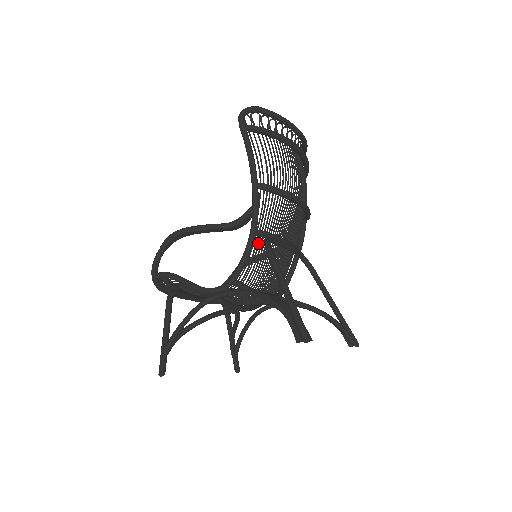
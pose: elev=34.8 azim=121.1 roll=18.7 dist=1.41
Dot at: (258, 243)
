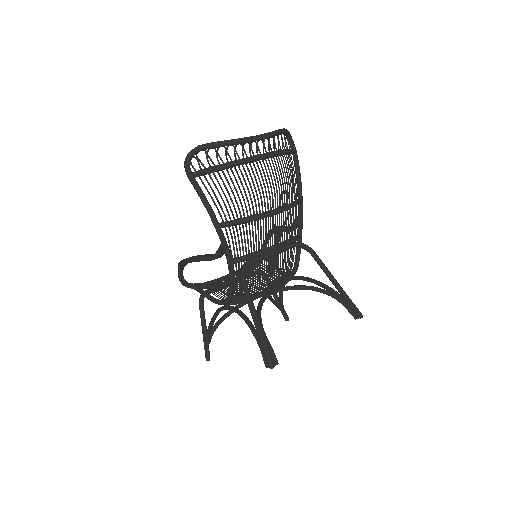
Dot at: (241, 265)
